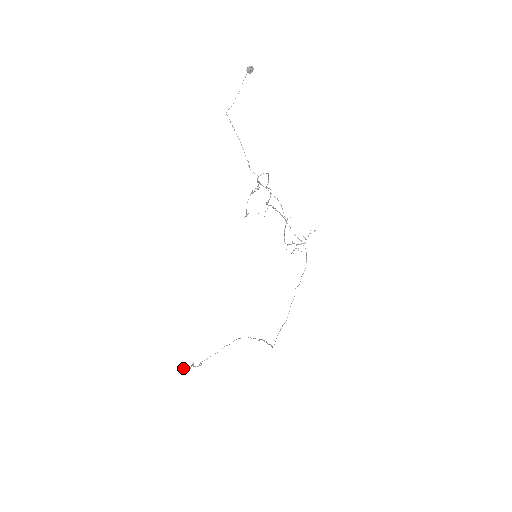
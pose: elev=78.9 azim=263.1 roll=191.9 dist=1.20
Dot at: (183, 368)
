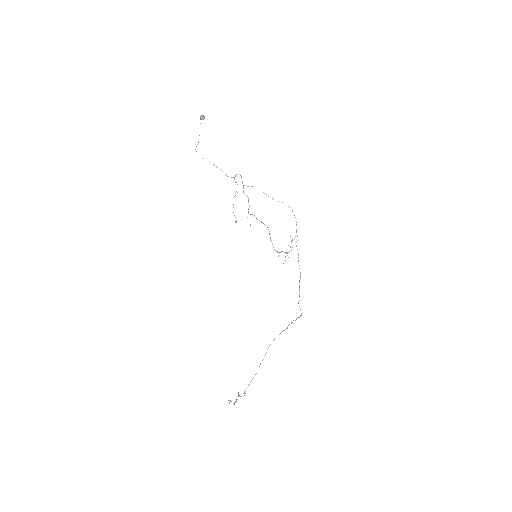
Dot at: (230, 401)
